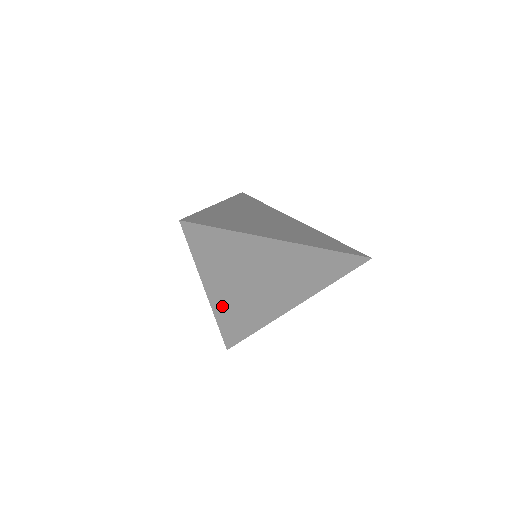
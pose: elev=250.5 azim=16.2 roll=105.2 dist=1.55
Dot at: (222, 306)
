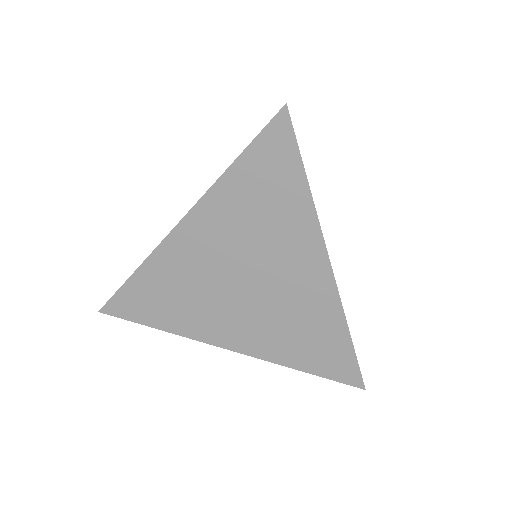
Dot at: (262, 346)
